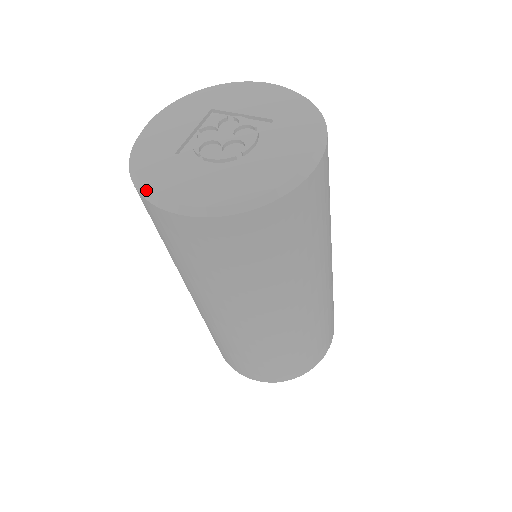
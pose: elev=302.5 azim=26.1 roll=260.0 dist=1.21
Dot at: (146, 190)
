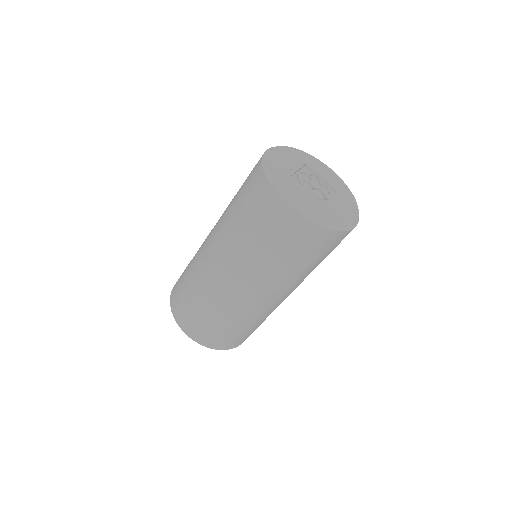
Dot at: (278, 186)
